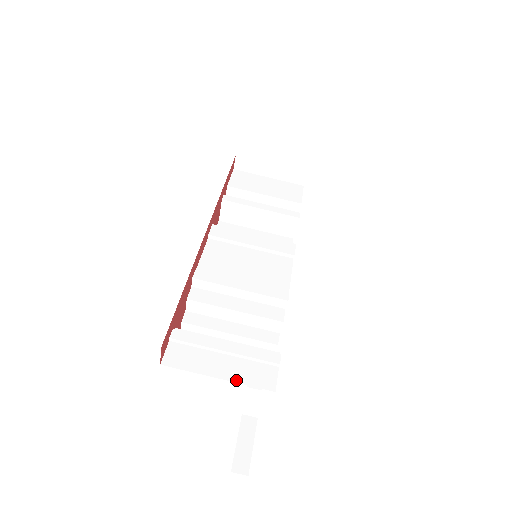
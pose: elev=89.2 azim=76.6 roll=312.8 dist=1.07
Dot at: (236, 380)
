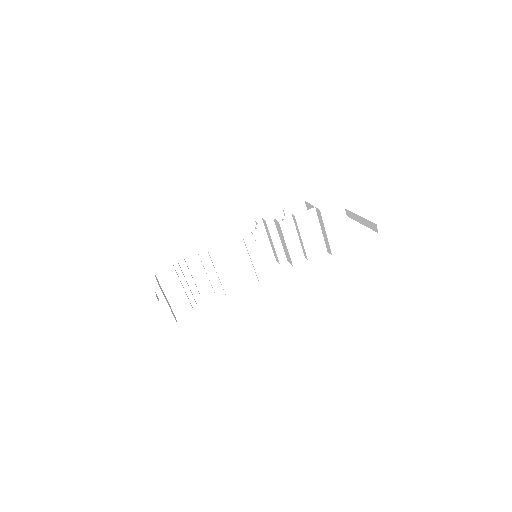
Dot at: (170, 303)
